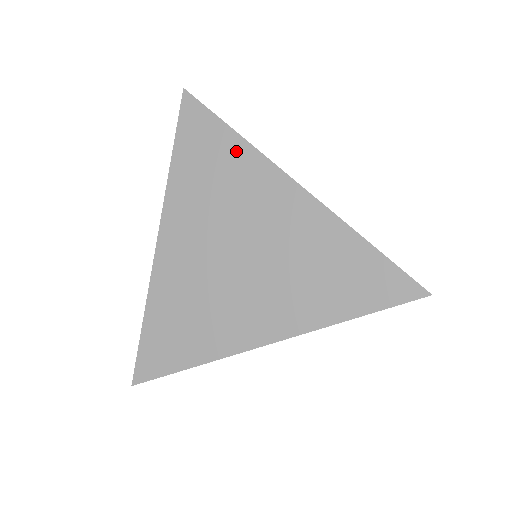
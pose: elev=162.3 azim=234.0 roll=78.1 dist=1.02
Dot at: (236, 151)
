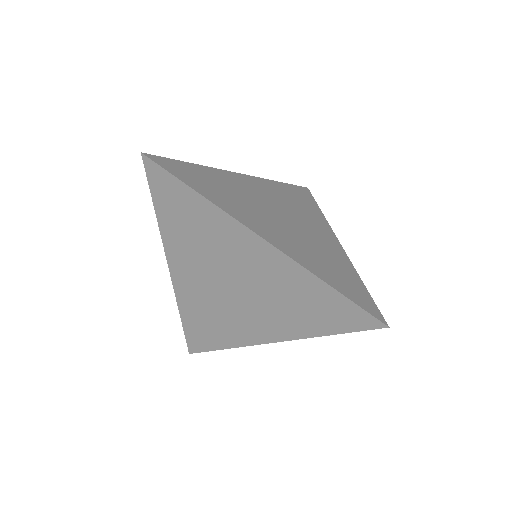
Dot at: (204, 209)
